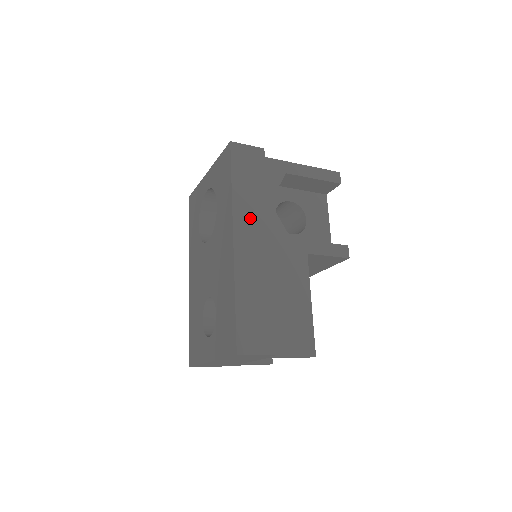
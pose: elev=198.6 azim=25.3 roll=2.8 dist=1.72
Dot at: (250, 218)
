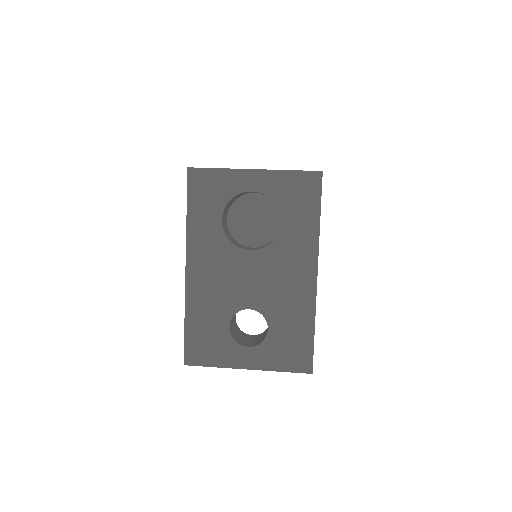
Dot at: occluded
